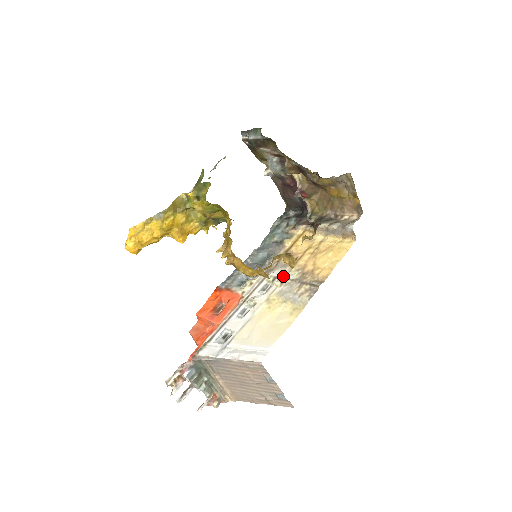
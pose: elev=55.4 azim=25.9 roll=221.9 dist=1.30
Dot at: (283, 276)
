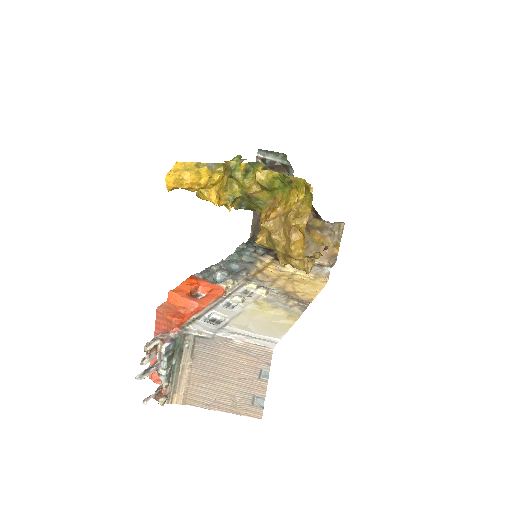
Dot at: (267, 287)
